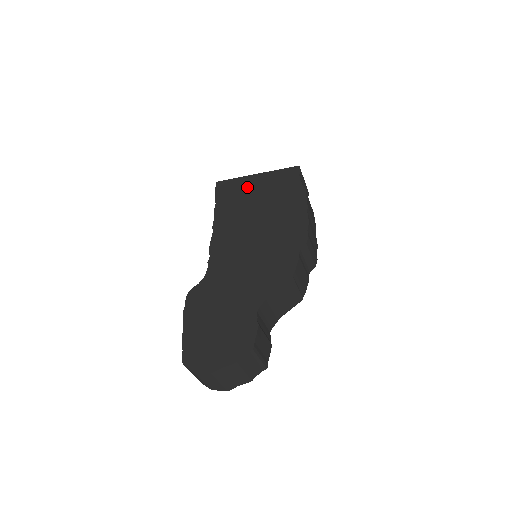
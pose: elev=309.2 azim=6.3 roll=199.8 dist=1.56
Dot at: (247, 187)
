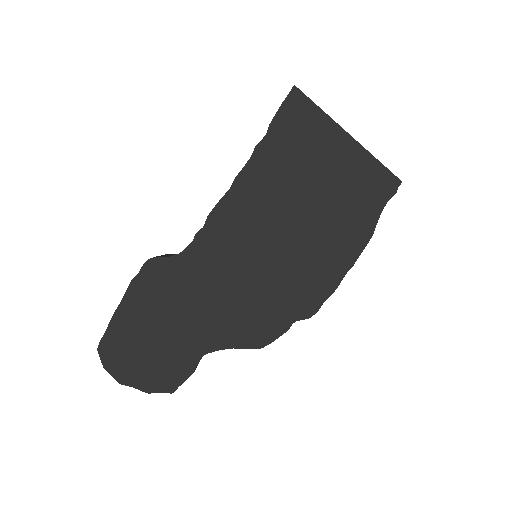
Dot at: (321, 148)
